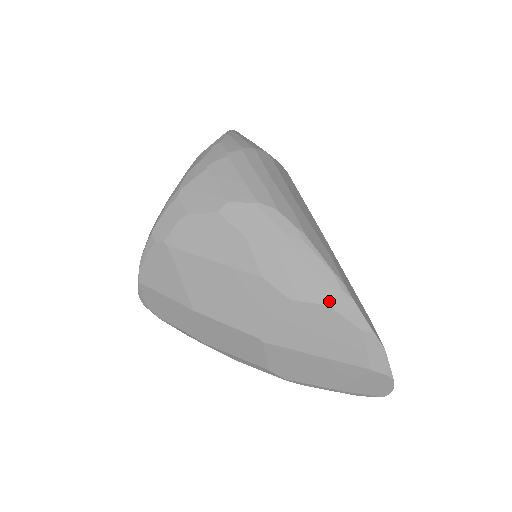
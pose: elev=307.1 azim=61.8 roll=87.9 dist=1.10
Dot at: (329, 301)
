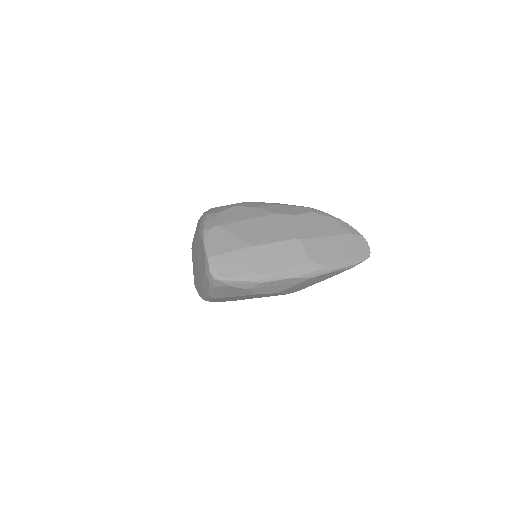
Dot at: (310, 211)
